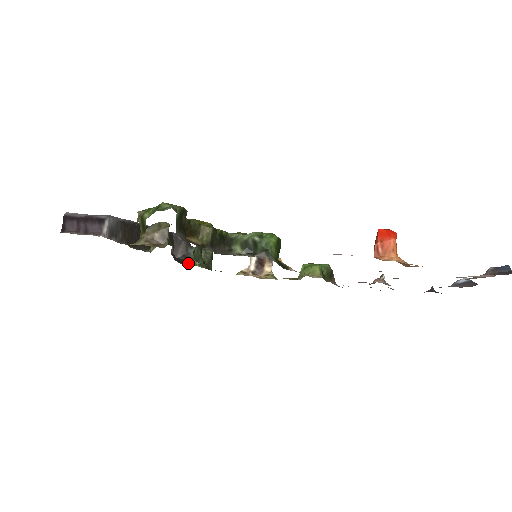
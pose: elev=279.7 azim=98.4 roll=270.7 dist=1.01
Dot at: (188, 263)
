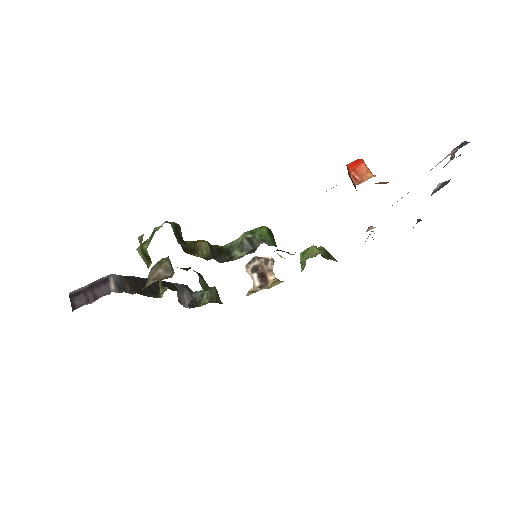
Dot at: (198, 306)
